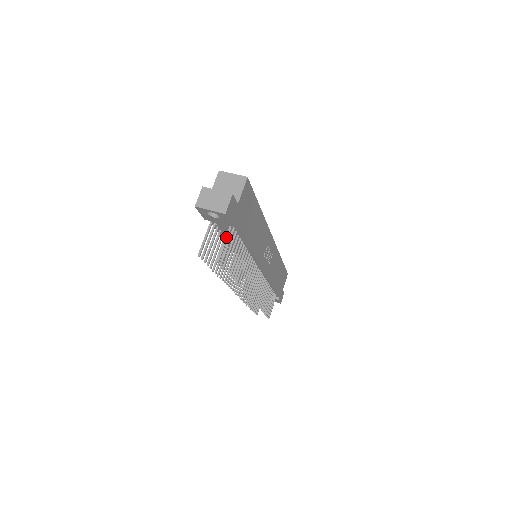
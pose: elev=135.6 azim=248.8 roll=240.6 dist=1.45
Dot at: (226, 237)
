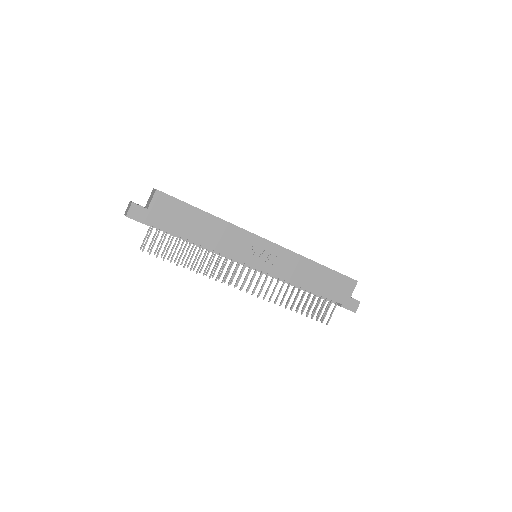
Dot at: (149, 234)
